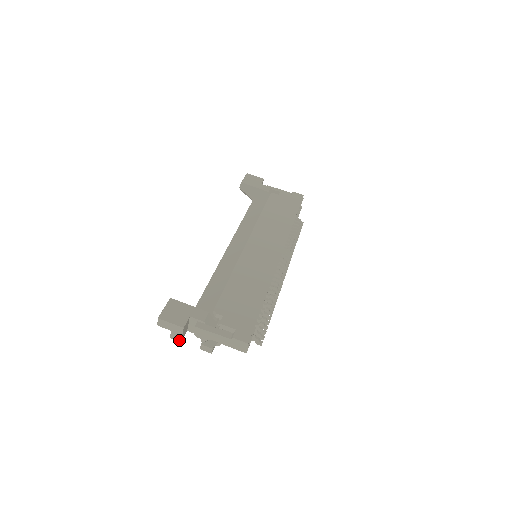
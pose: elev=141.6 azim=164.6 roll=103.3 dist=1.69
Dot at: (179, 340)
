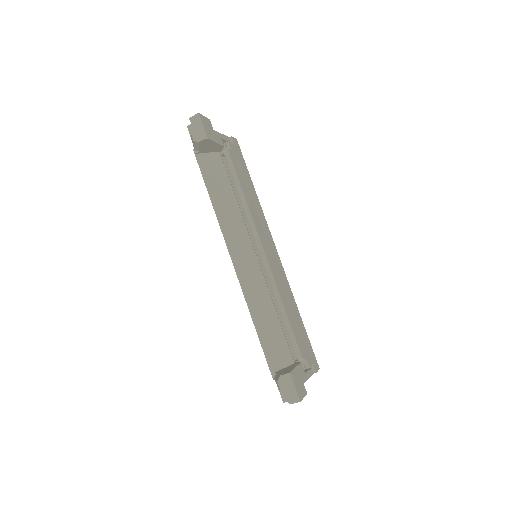
Dot at: occluded
